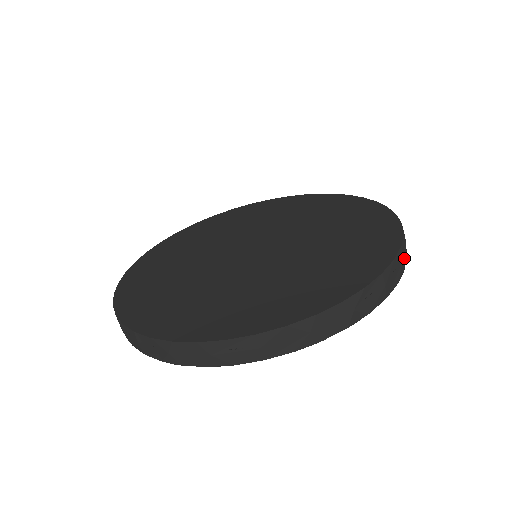
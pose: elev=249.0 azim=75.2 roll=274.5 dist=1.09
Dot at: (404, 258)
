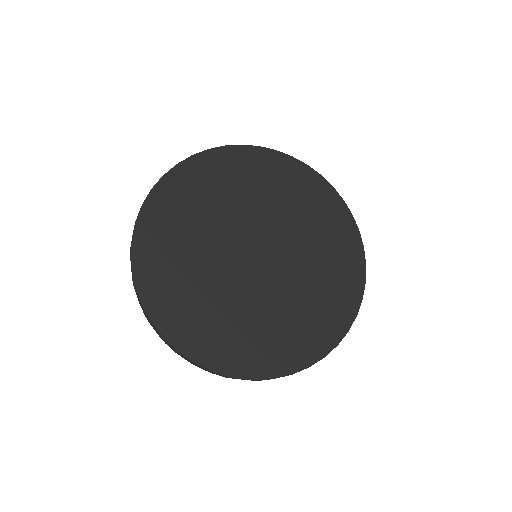
Dot at: occluded
